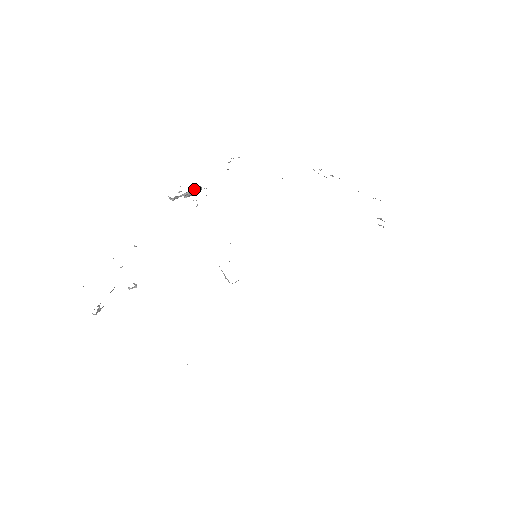
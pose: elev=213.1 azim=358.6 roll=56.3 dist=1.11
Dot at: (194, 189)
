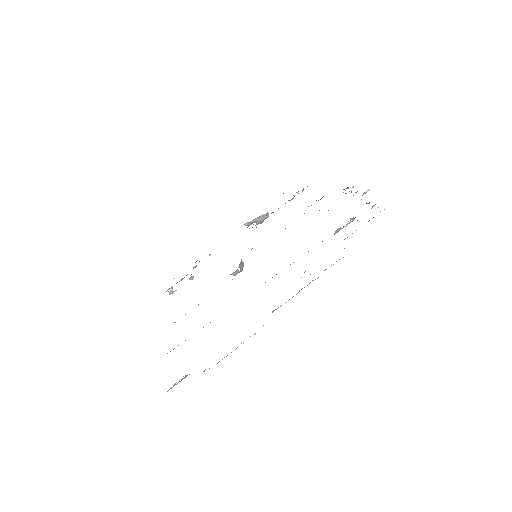
Dot at: (260, 217)
